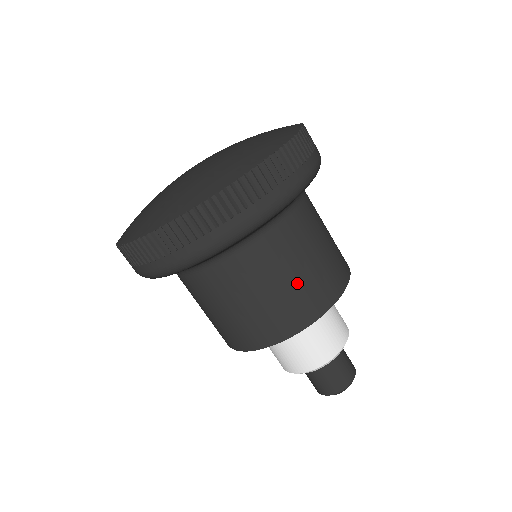
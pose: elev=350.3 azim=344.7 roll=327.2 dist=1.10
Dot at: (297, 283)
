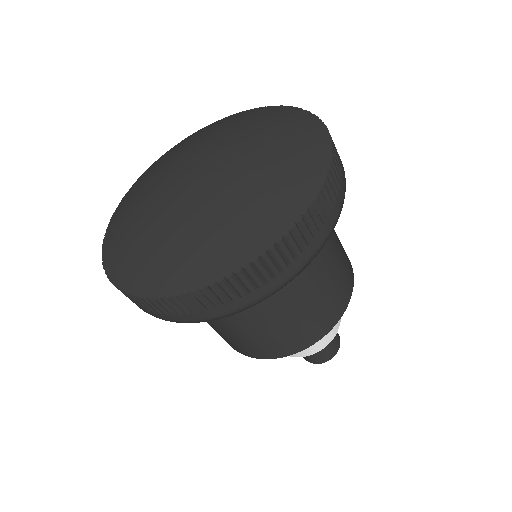
Dot at: (313, 308)
